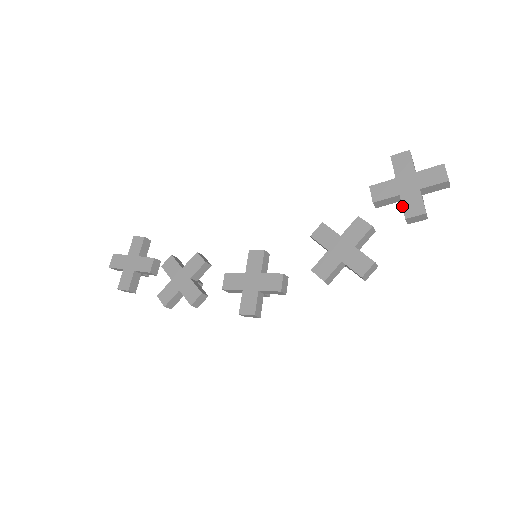
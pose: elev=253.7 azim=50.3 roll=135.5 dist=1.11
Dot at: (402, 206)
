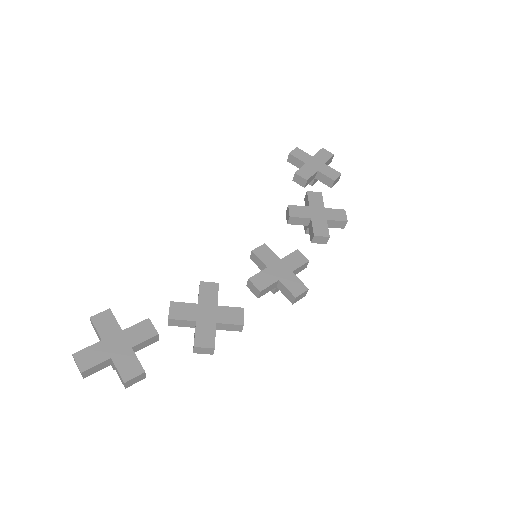
Dot at: (326, 175)
